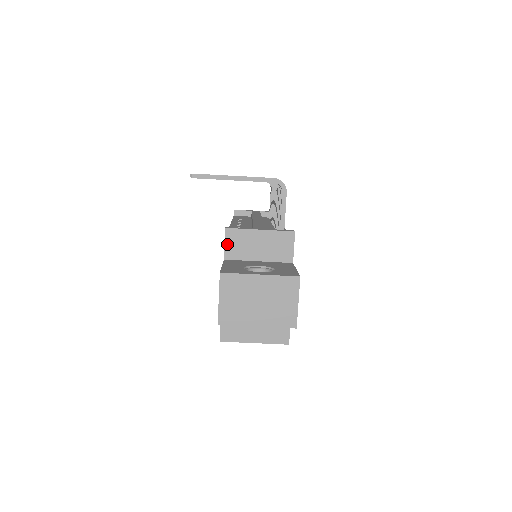
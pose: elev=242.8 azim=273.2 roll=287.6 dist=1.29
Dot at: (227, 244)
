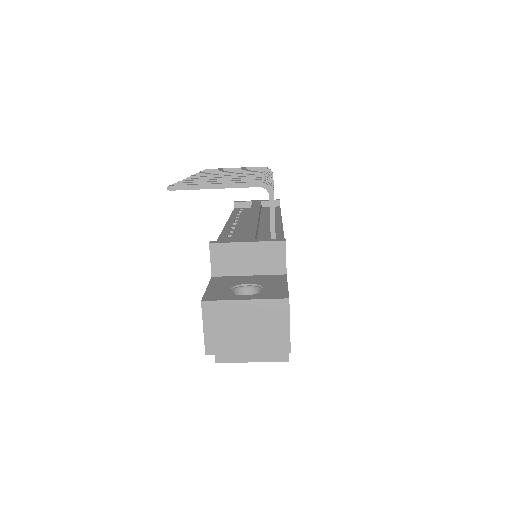
Dot at: (213, 260)
